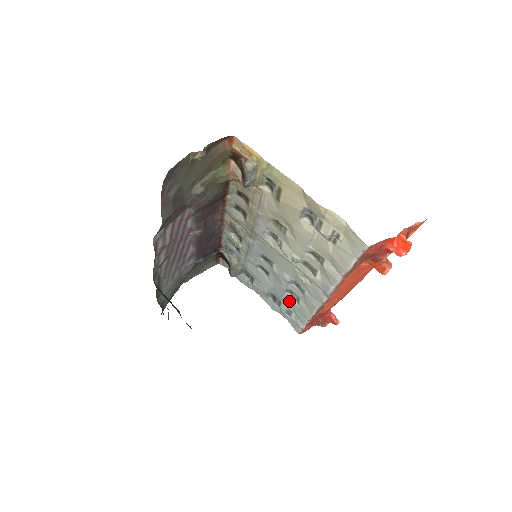
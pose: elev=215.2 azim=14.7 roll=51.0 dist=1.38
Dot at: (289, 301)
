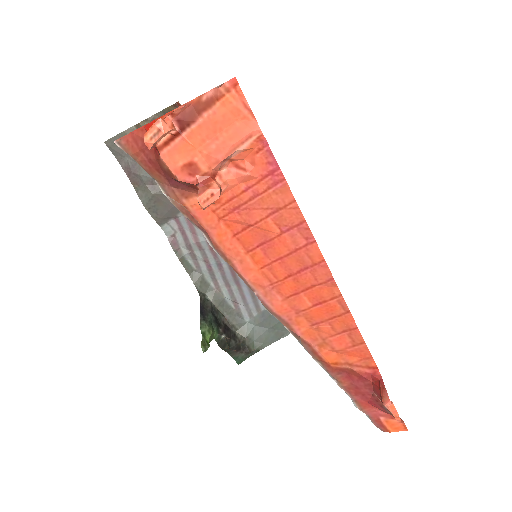
Dot at: occluded
